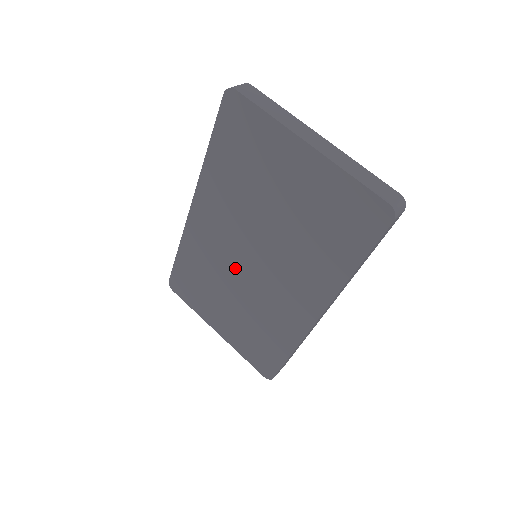
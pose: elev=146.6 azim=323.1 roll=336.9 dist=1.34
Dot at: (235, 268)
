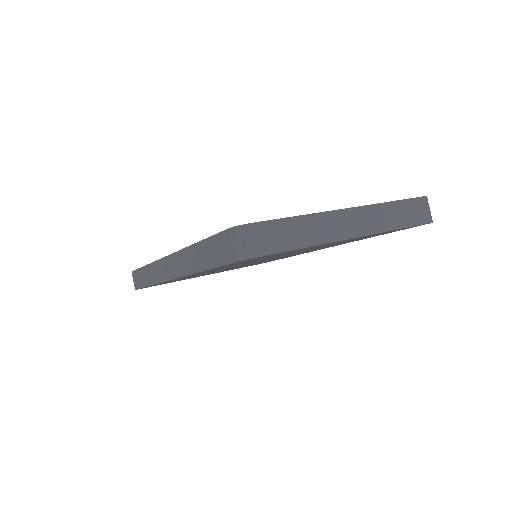
Dot at: occluded
